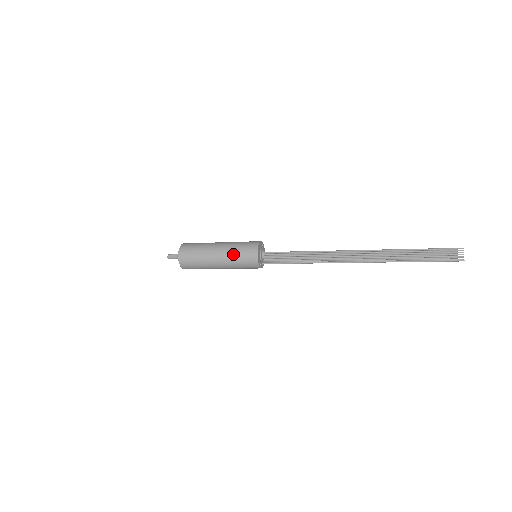
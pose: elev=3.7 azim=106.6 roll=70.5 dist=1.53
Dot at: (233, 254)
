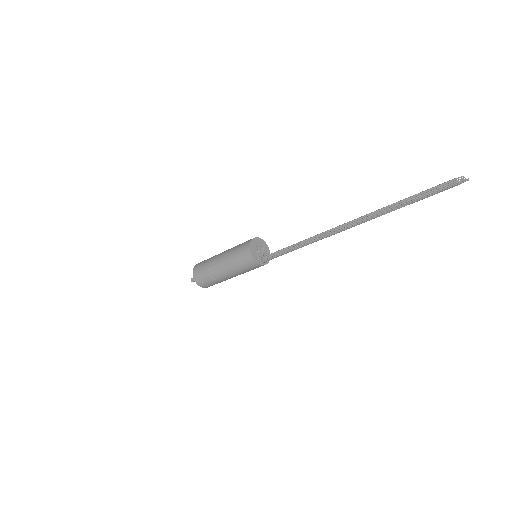
Dot at: (236, 246)
